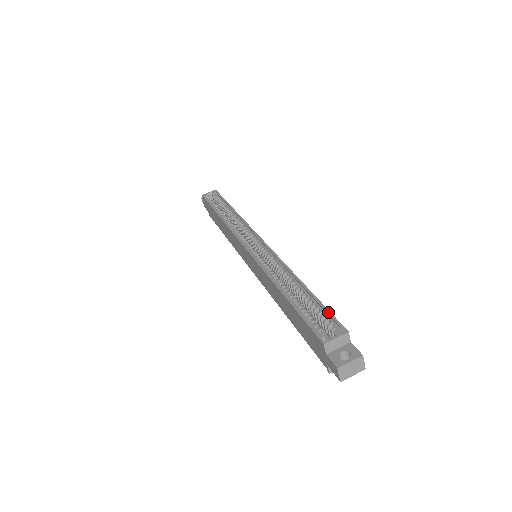
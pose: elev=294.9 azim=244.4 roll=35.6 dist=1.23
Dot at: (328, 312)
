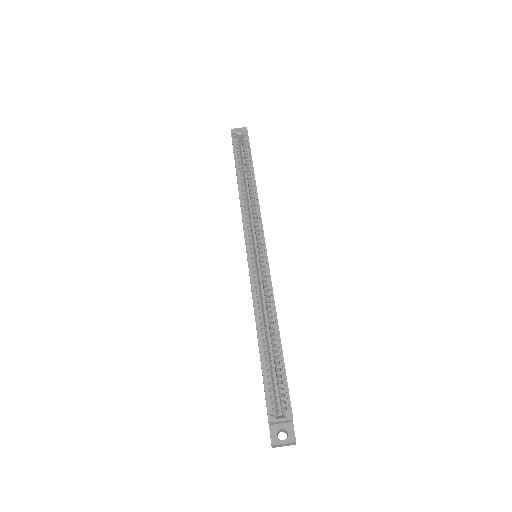
Dot at: (286, 386)
